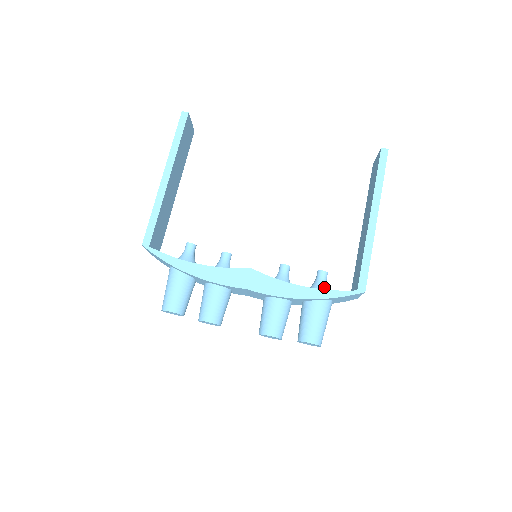
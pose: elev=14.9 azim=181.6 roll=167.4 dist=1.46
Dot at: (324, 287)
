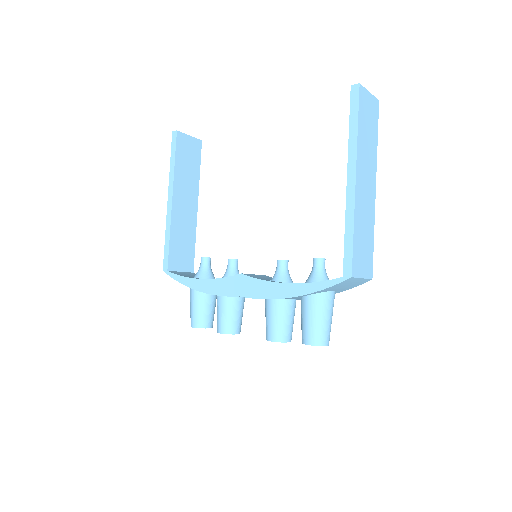
Dot at: (317, 277)
